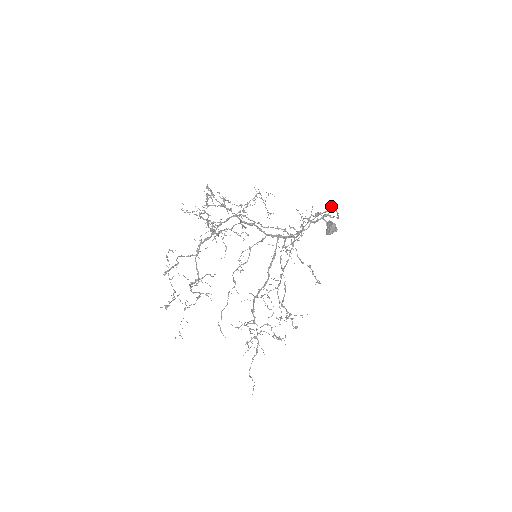
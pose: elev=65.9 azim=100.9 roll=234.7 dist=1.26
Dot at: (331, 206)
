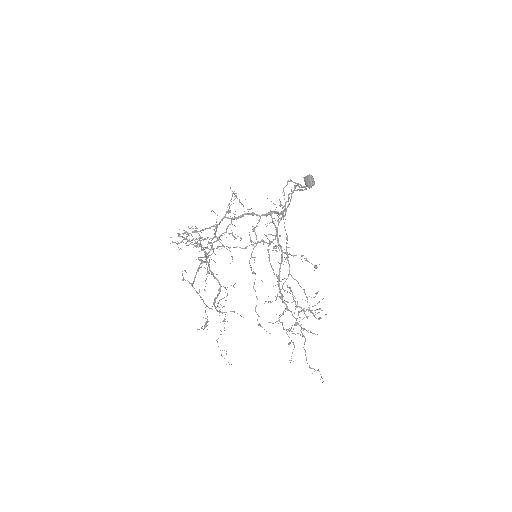
Dot at: occluded
